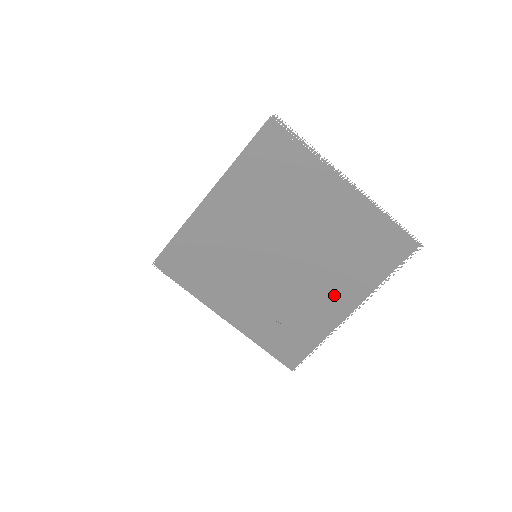
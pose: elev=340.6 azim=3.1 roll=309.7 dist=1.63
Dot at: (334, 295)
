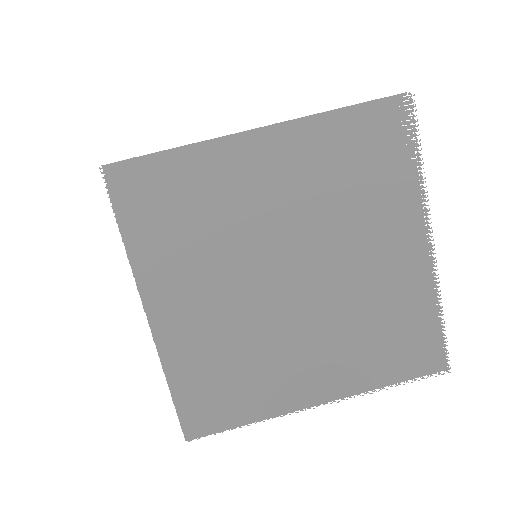
Dot at: (313, 370)
